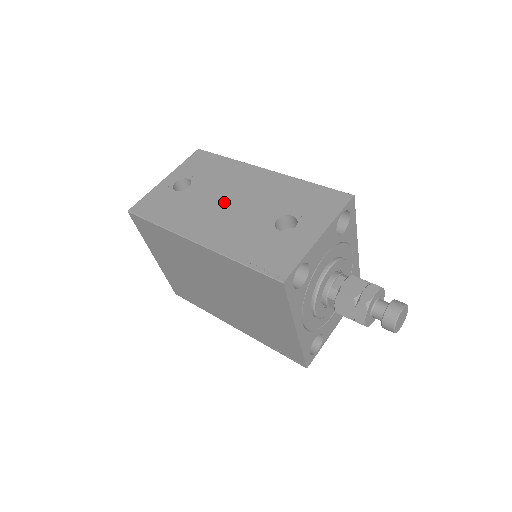
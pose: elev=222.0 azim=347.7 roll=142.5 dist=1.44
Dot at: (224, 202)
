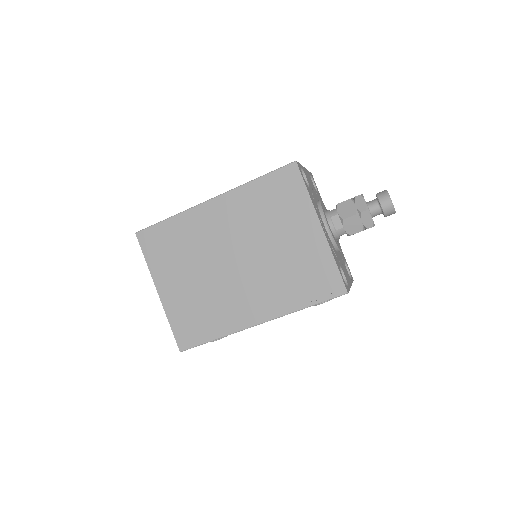
Dot at: occluded
